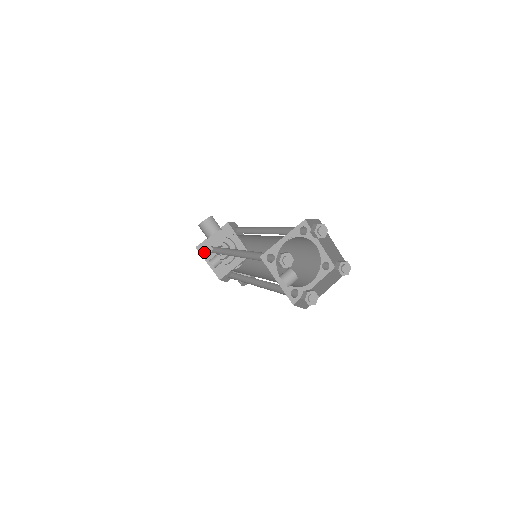
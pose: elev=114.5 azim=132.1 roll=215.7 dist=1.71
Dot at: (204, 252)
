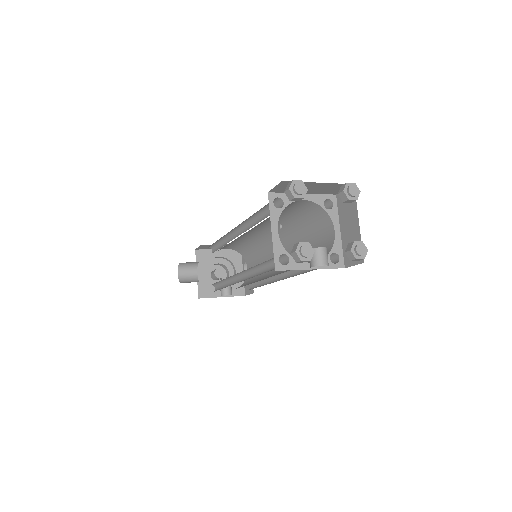
Dot at: (208, 293)
